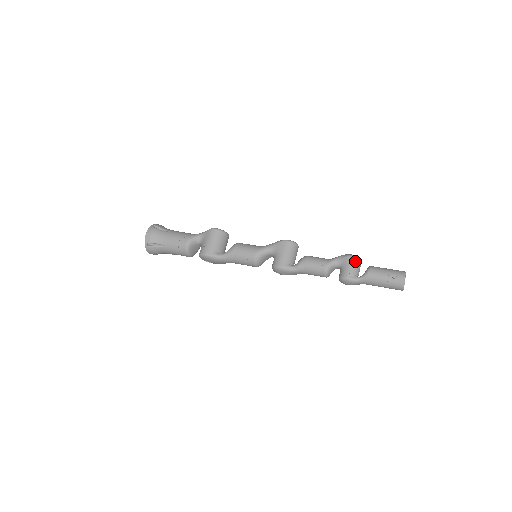
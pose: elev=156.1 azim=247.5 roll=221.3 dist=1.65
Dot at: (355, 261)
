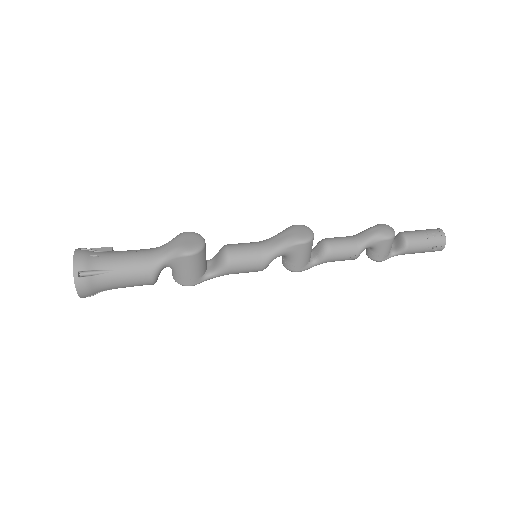
Dot at: (391, 242)
